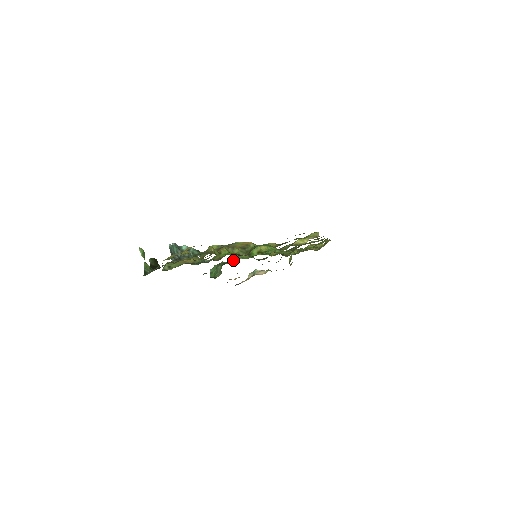
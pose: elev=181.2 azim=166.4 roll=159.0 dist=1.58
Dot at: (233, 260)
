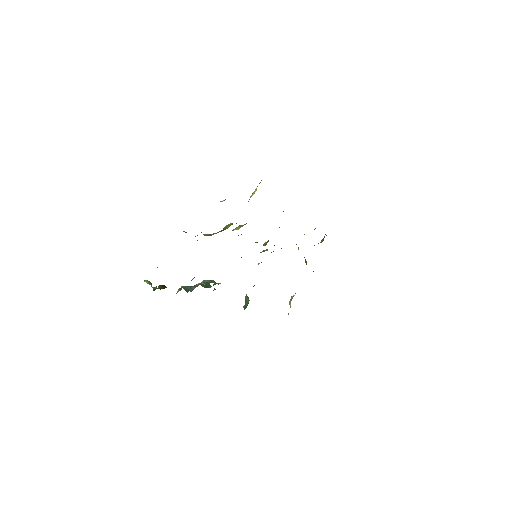
Dot at: occluded
